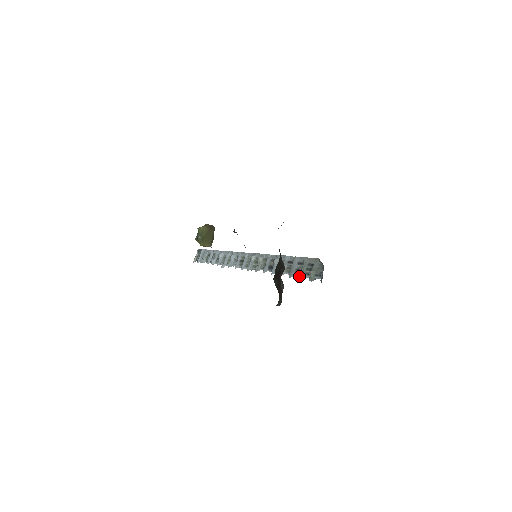
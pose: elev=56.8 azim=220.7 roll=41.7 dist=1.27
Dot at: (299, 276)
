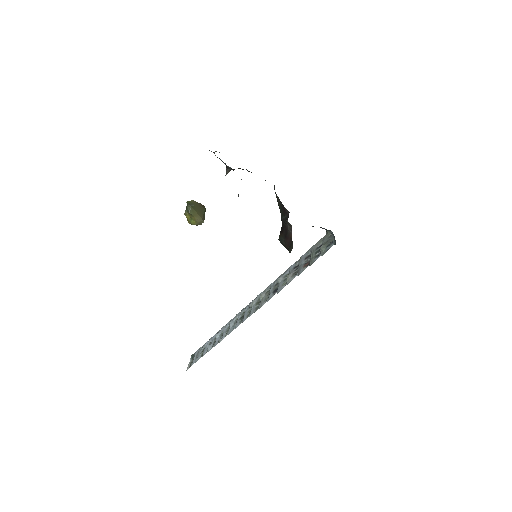
Dot at: (309, 264)
